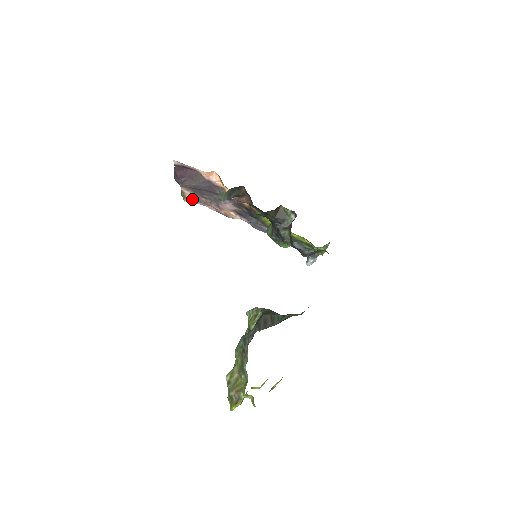
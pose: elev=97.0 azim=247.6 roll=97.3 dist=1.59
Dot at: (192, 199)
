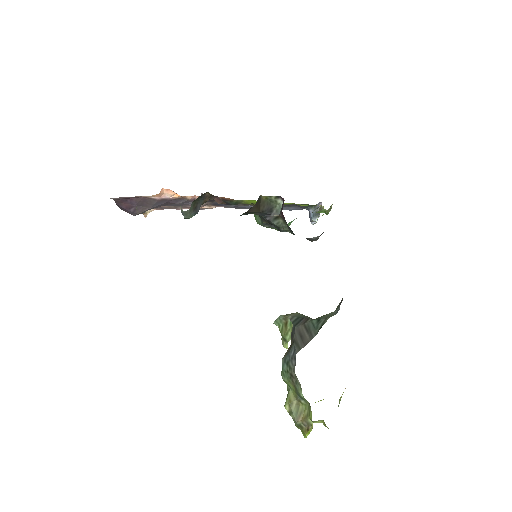
Dot at: (152, 210)
